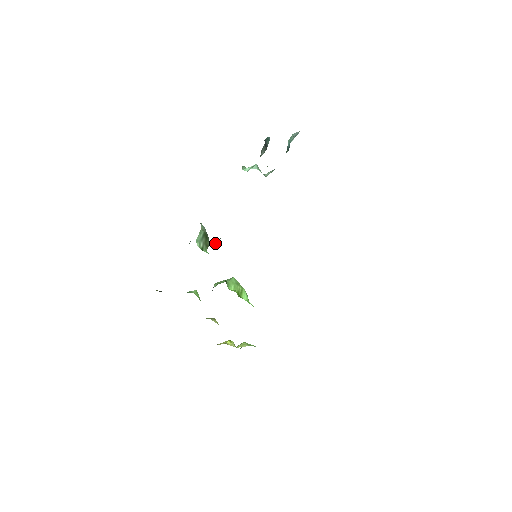
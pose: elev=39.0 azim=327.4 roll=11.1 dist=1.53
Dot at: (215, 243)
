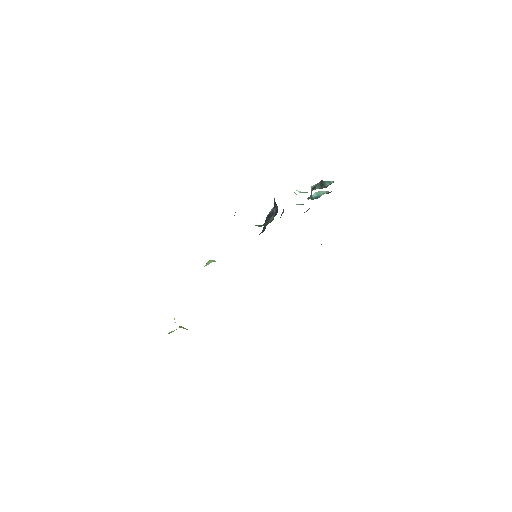
Dot at: (260, 225)
